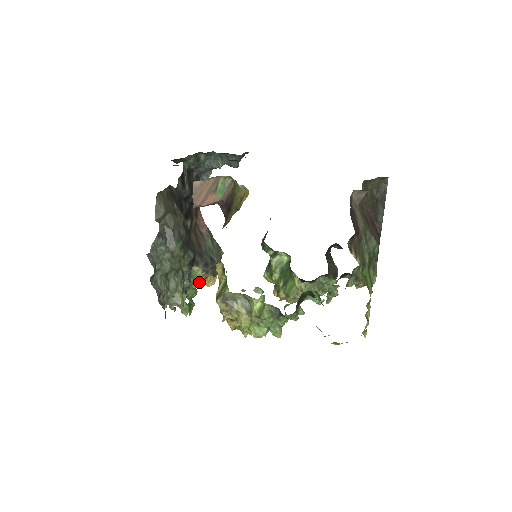
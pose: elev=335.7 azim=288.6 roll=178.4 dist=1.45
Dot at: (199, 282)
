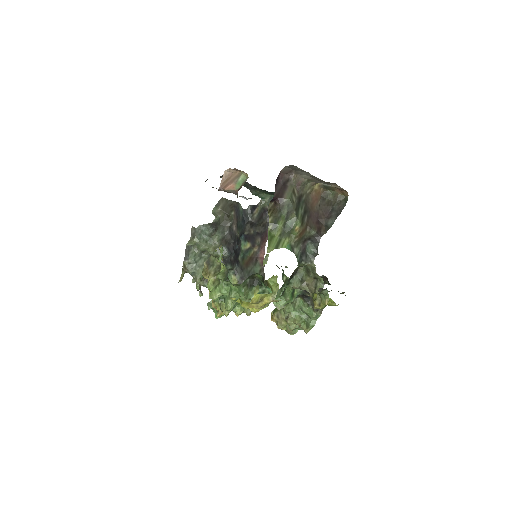
Dot at: occluded
